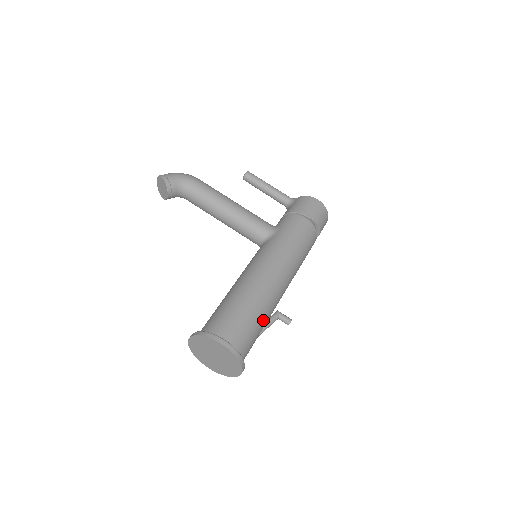
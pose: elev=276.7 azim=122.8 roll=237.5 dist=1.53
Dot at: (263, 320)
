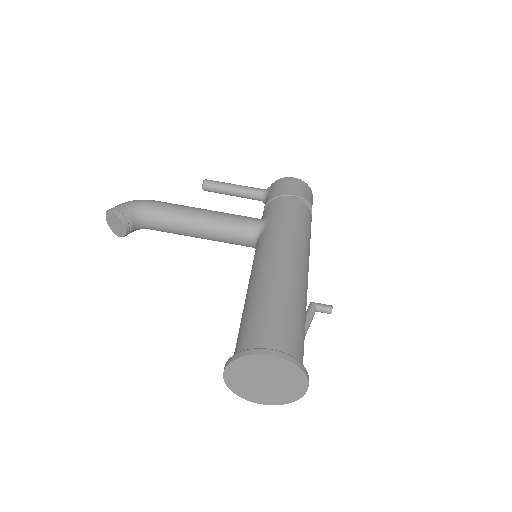
Dot at: (302, 315)
